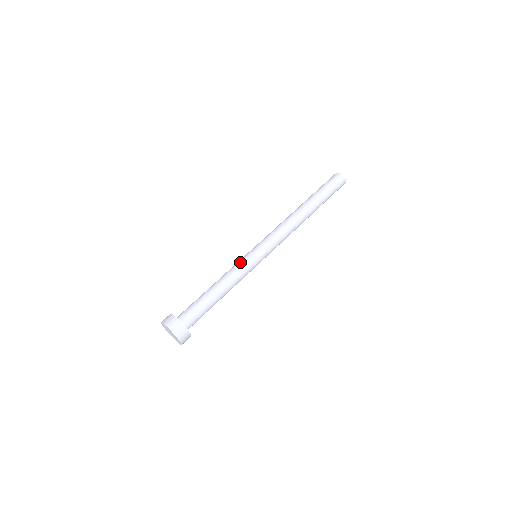
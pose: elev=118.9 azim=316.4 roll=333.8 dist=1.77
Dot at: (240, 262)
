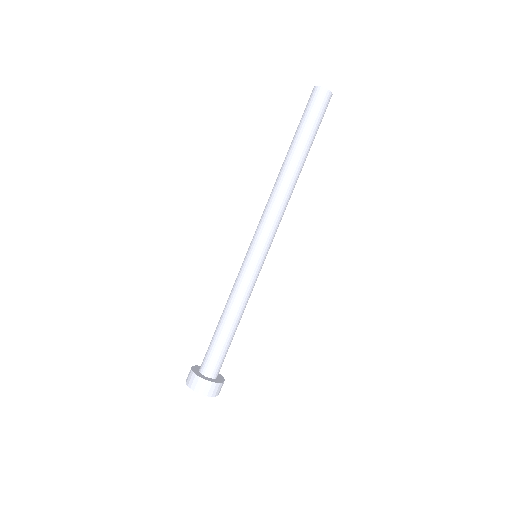
Dot at: (240, 276)
